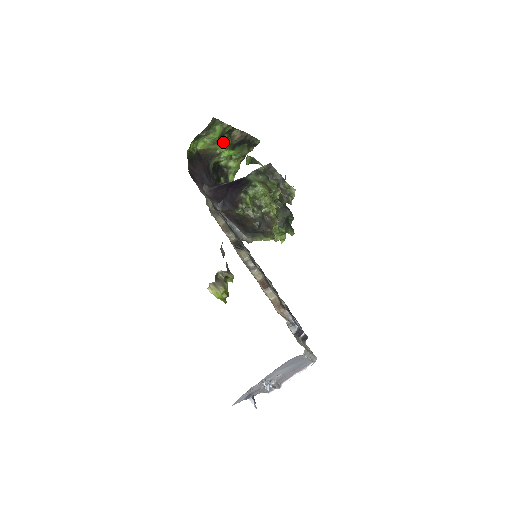
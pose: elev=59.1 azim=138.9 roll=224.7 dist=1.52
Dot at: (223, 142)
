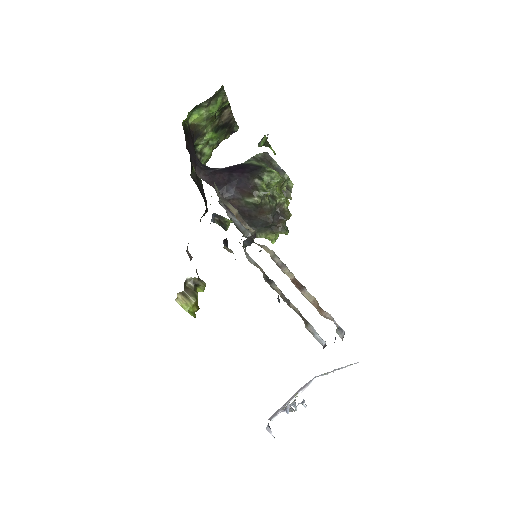
Dot at: (213, 120)
